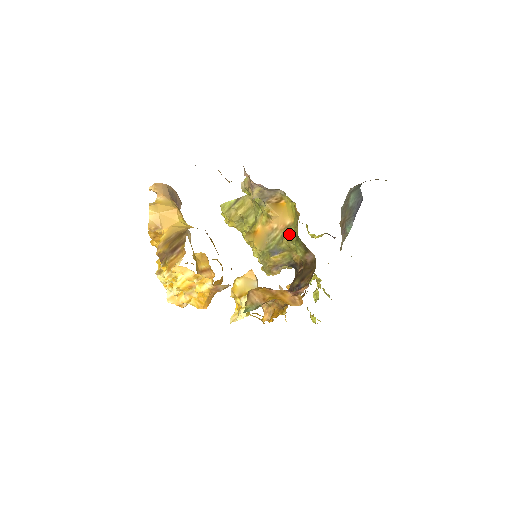
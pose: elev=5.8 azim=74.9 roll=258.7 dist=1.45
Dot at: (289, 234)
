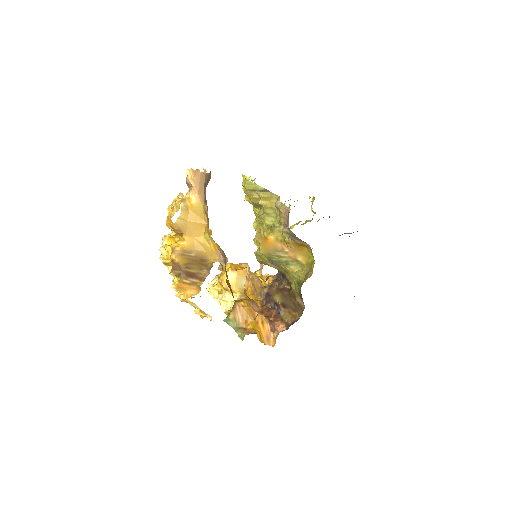
Dot at: (294, 268)
